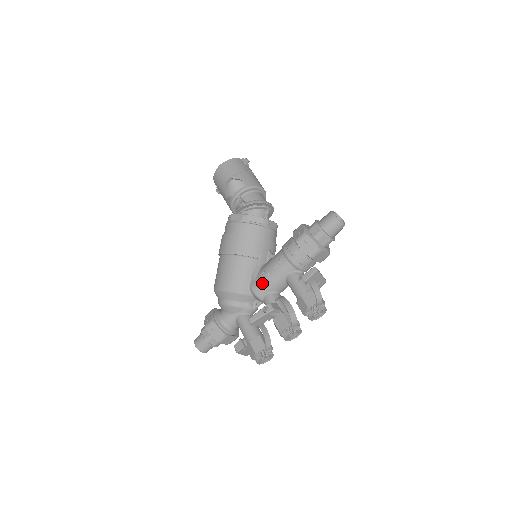
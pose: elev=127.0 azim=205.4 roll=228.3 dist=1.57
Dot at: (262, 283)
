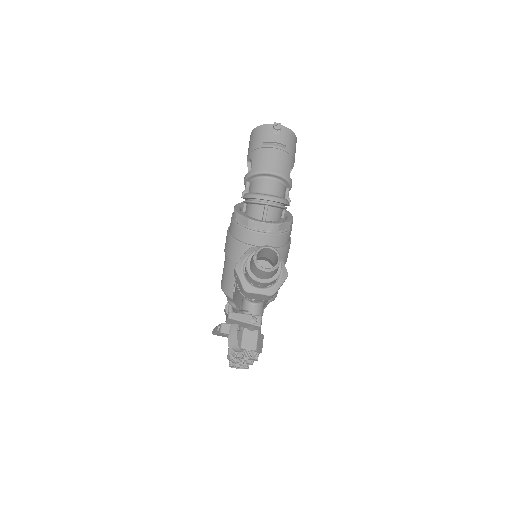
Dot at: (234, 295)
